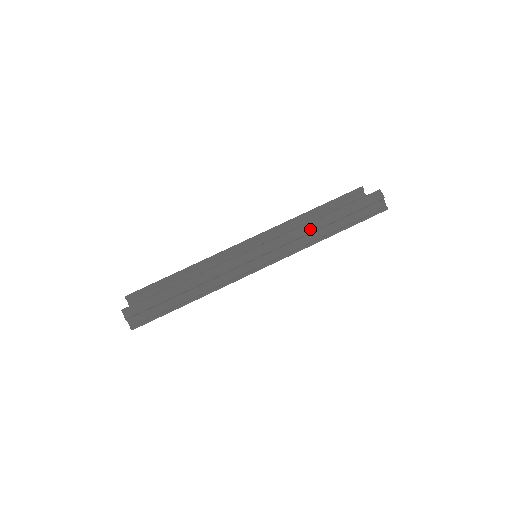
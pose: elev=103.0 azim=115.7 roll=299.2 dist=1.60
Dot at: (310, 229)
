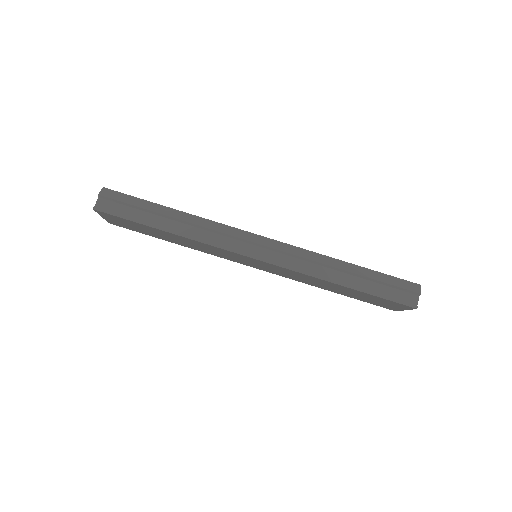
Dot at: (326, 261)
